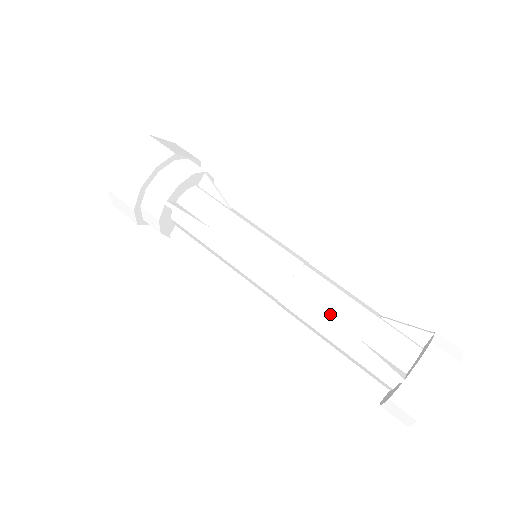
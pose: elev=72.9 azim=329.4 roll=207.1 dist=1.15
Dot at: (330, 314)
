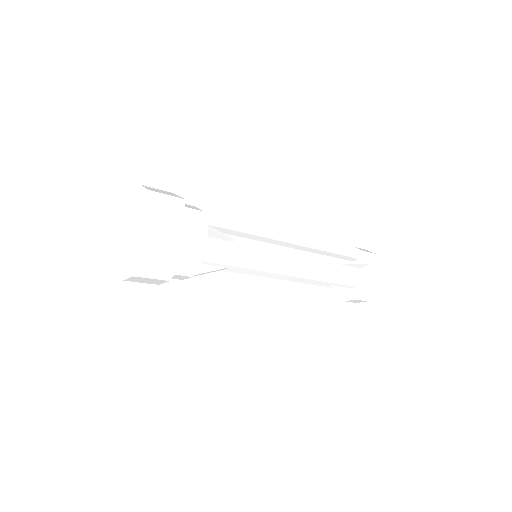
Dot at: (316, 281)
